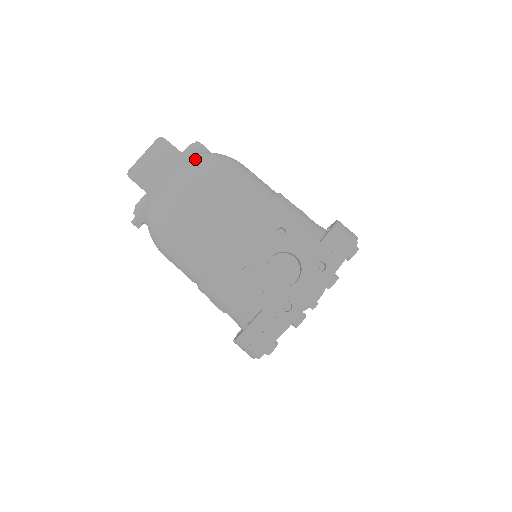
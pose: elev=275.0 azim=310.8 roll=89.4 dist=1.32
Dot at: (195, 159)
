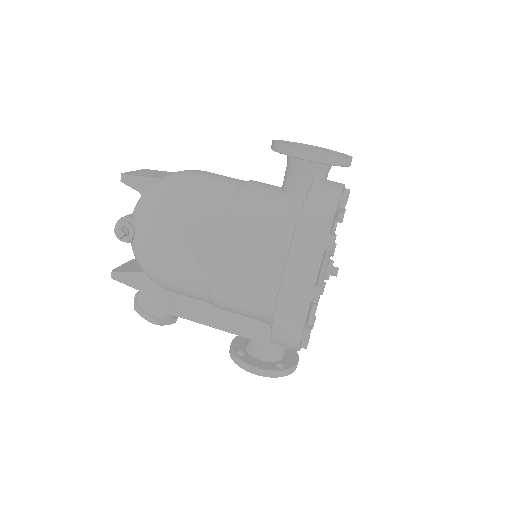
Dot at: occluded
